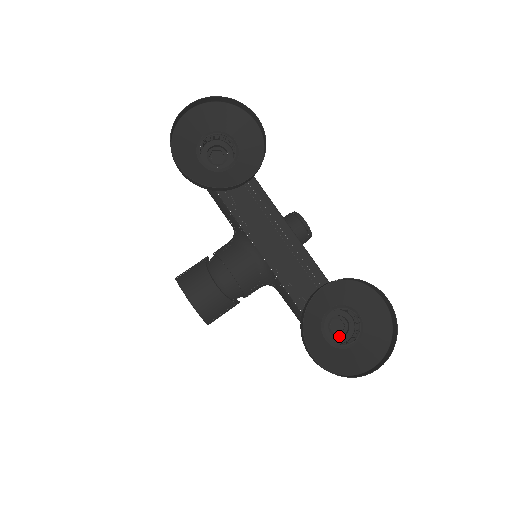
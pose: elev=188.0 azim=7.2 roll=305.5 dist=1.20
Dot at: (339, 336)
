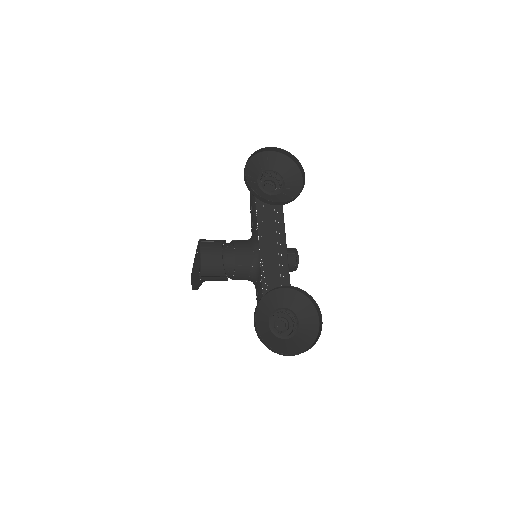
Dot at: (278, 332)
